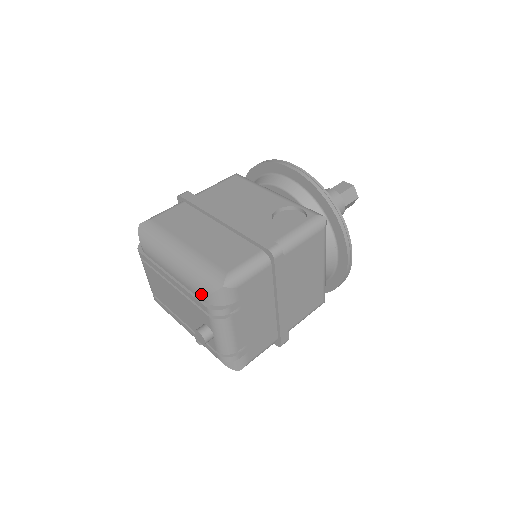
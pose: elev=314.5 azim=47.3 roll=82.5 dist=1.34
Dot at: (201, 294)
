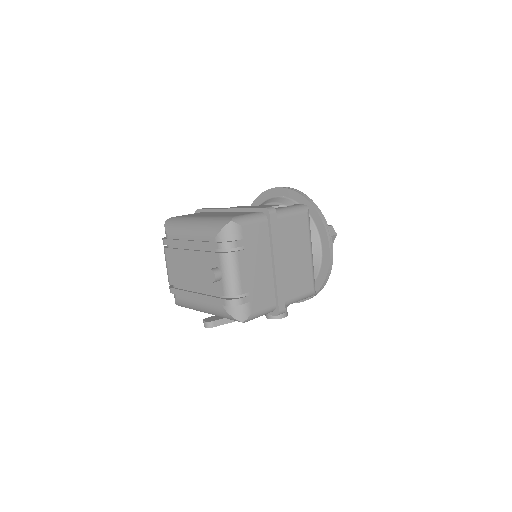
Dot at: (214, 235)
